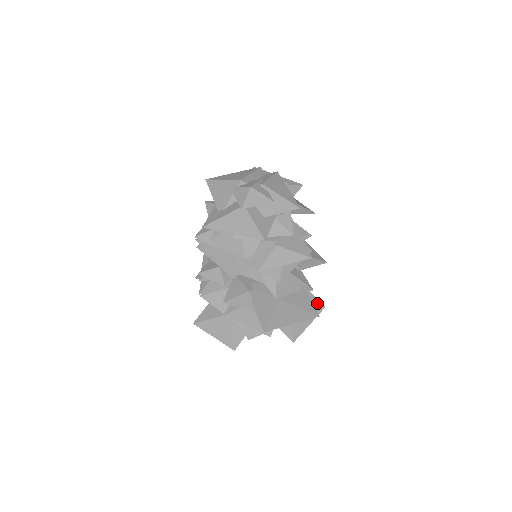
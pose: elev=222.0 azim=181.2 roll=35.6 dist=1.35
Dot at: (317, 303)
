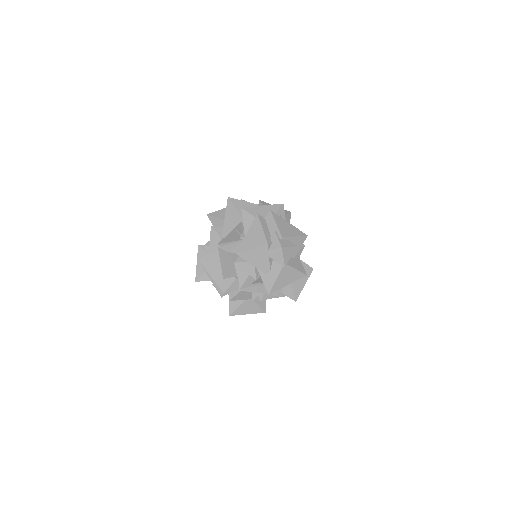
Dot at: occluded
